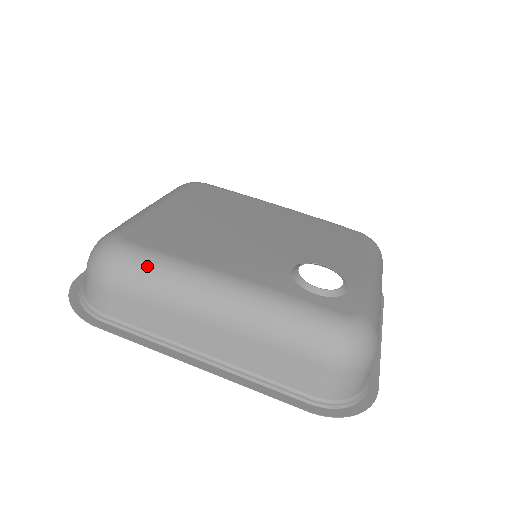
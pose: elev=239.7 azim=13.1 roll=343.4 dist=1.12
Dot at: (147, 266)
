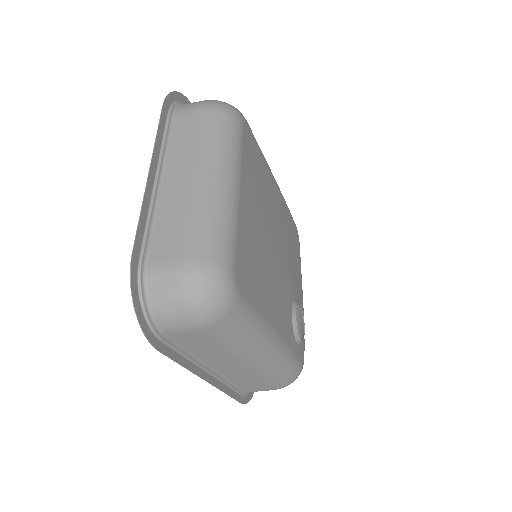
Dot at: (243, 324)
